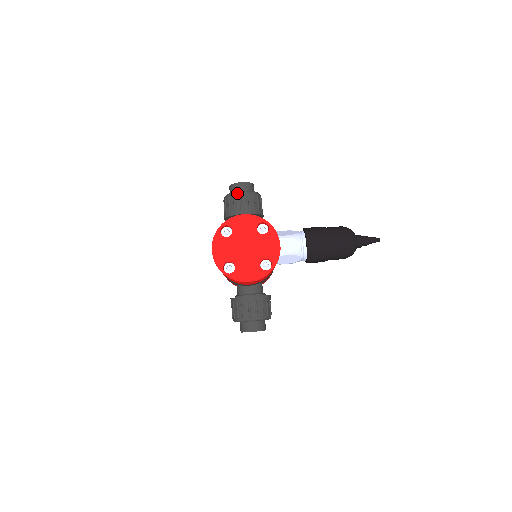
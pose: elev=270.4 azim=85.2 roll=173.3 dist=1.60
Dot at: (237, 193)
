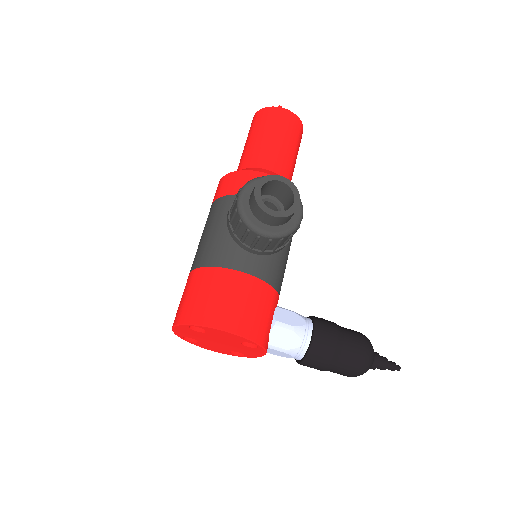
Dot at: (255, 233)
